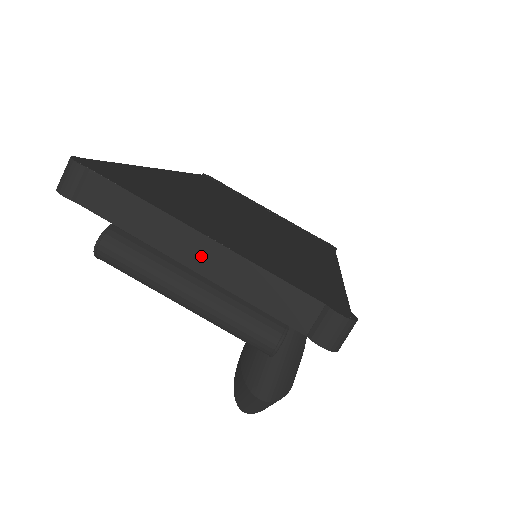
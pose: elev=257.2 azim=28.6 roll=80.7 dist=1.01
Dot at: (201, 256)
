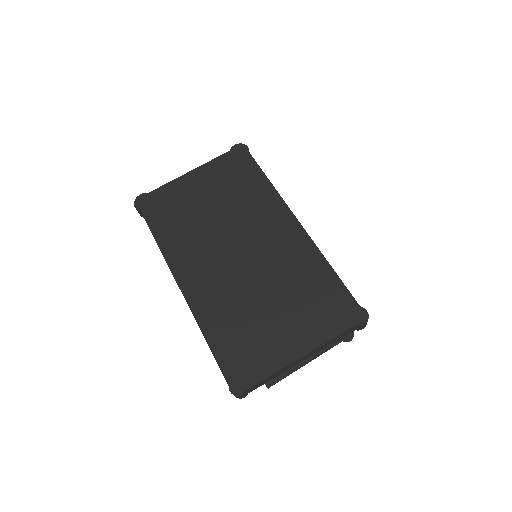
Dot at: (304, 358)
